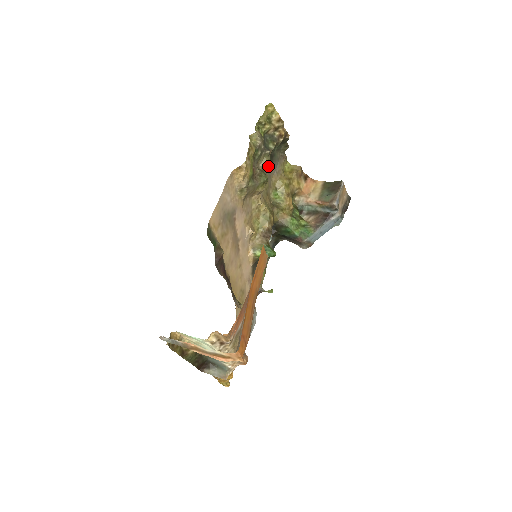
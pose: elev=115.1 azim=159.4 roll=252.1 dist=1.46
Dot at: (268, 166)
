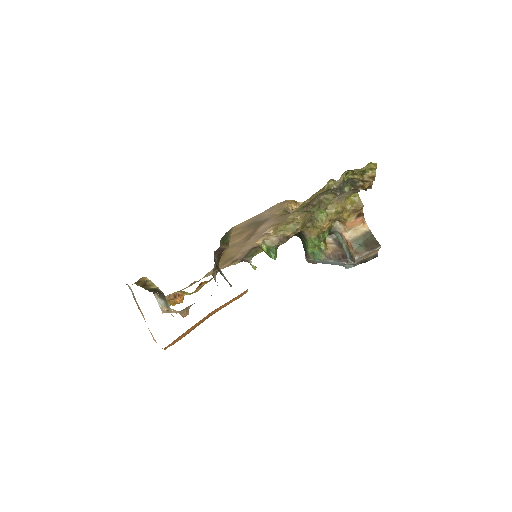
Dot at: (329, 201)
